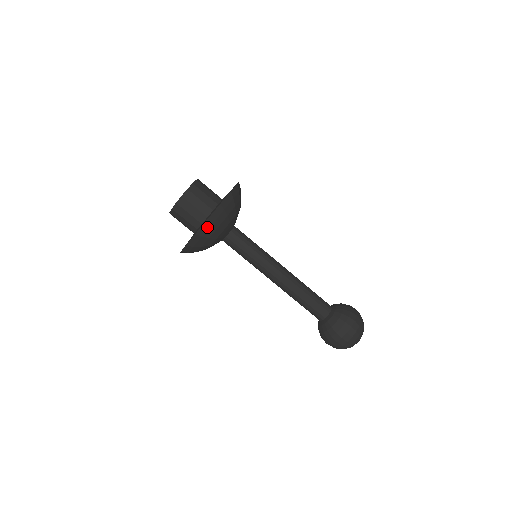
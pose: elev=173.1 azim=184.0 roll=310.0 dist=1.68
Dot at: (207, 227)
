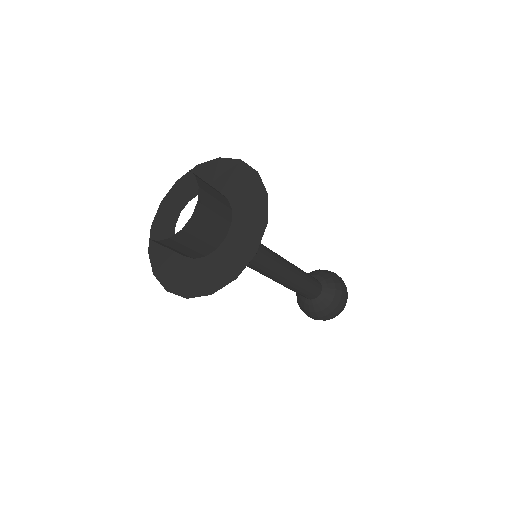
Dot at: occluded
